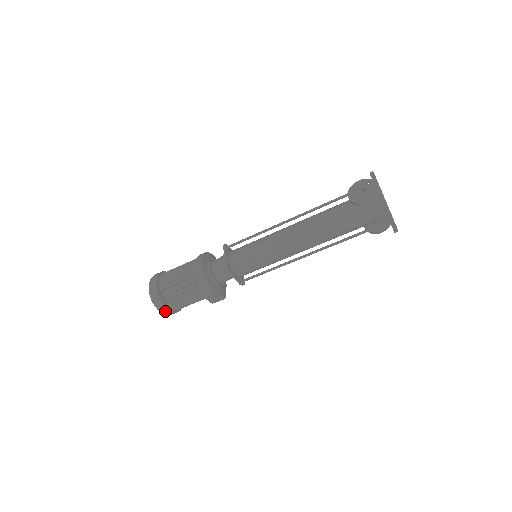
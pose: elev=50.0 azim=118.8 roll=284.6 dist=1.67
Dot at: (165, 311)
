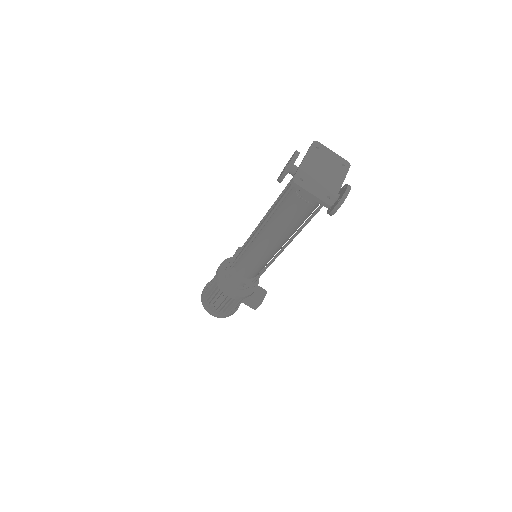
Dot at: (211, 313)
